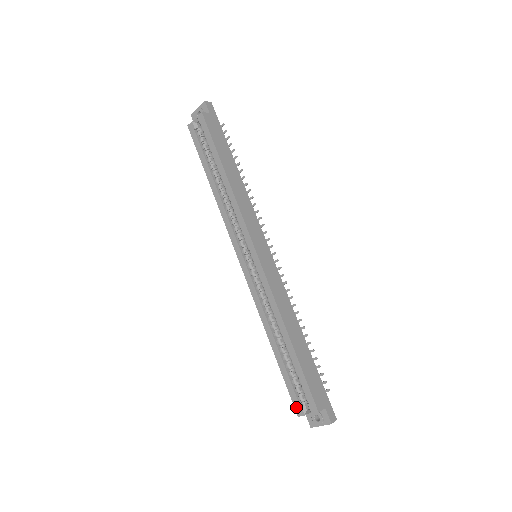
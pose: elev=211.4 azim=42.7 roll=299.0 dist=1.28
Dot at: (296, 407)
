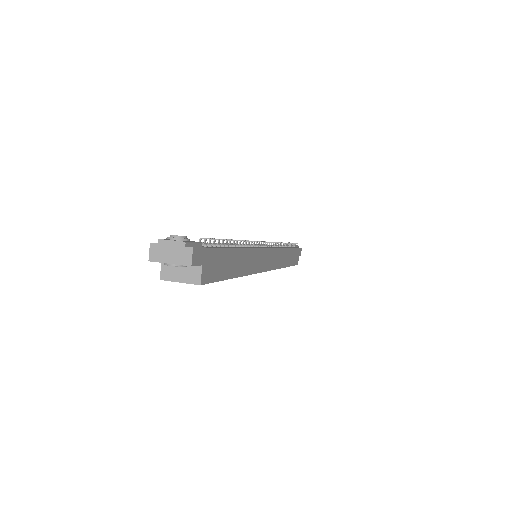
Dot at: occluded
